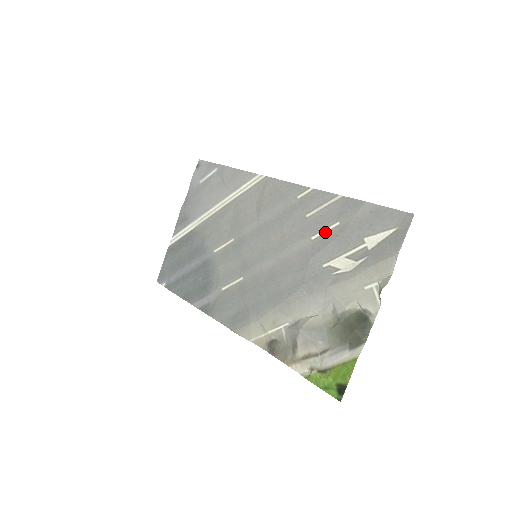
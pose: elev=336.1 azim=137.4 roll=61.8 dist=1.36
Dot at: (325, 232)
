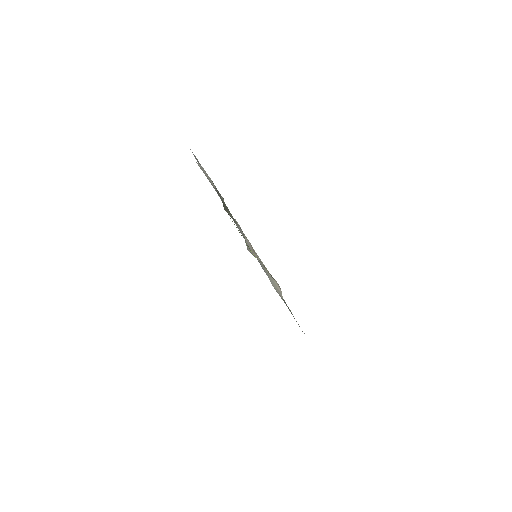
Dot at: occluded
